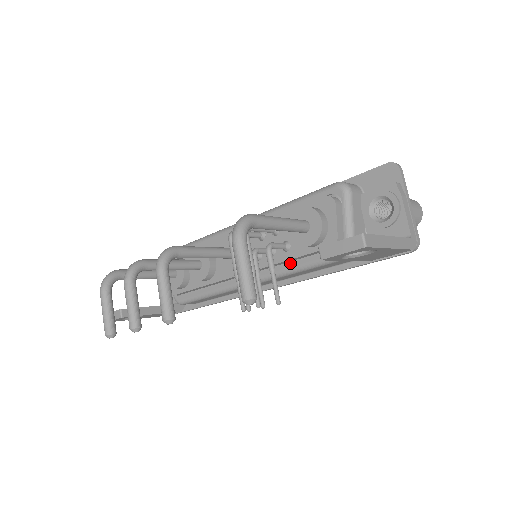
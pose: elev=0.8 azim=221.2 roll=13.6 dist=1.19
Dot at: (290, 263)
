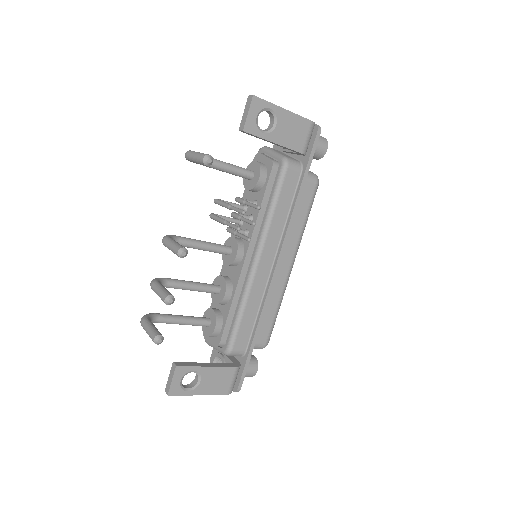
Dot at: (265, 211)
